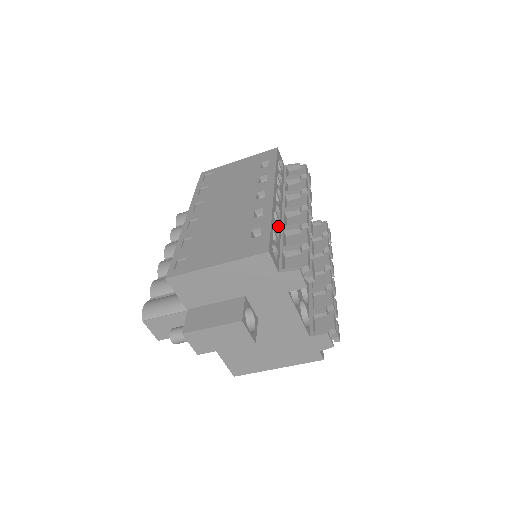
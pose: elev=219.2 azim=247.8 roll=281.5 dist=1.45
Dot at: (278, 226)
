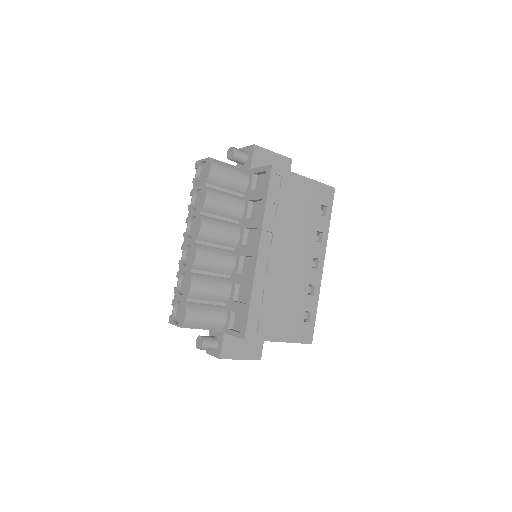
Dot at: occluded
